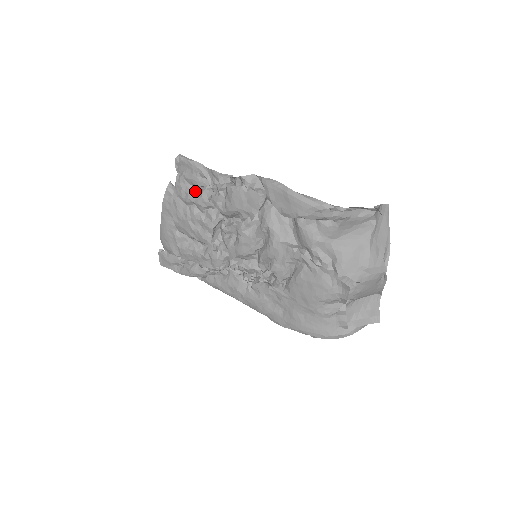
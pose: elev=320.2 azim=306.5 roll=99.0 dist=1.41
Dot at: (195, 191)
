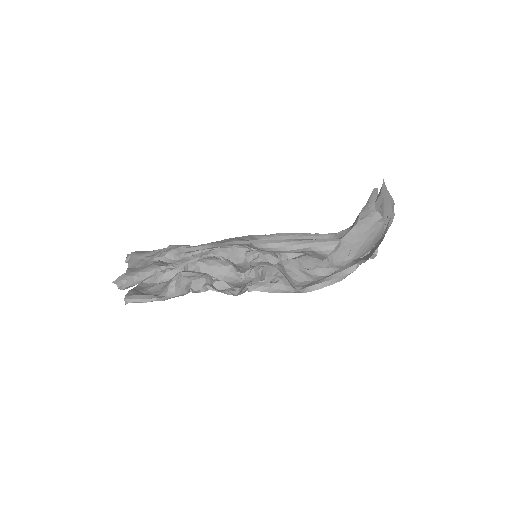
Dot at: occluded
